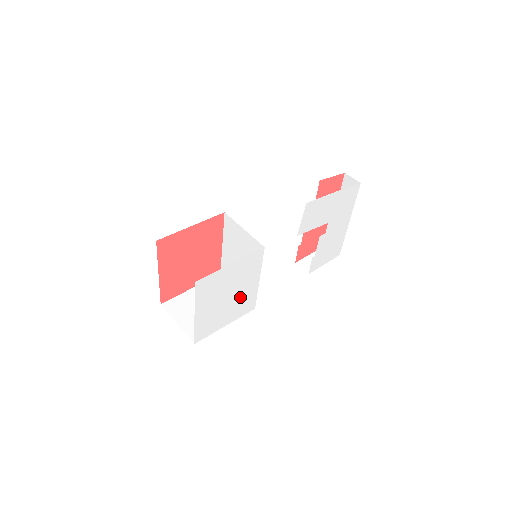
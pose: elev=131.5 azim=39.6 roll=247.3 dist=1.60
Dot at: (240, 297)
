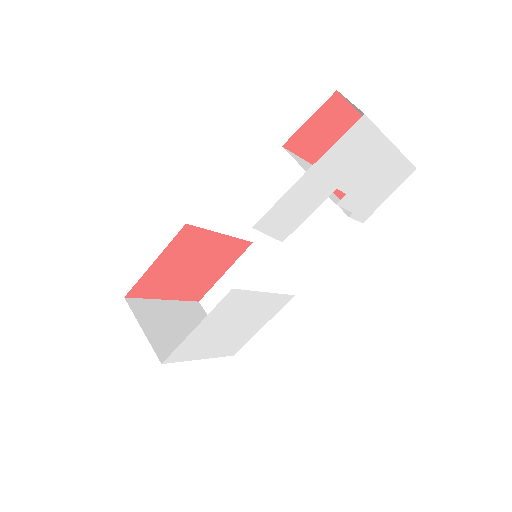
Dot at: (254, 313)
